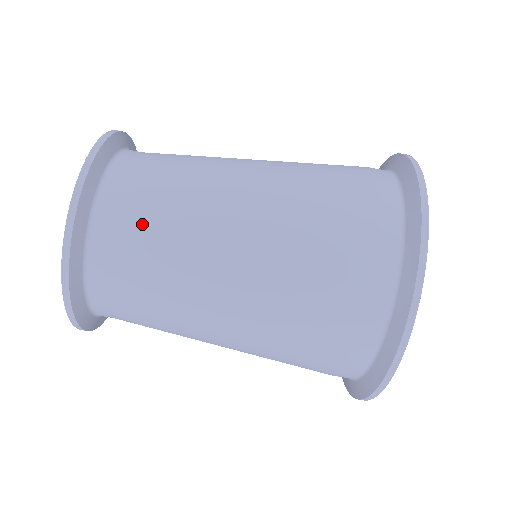
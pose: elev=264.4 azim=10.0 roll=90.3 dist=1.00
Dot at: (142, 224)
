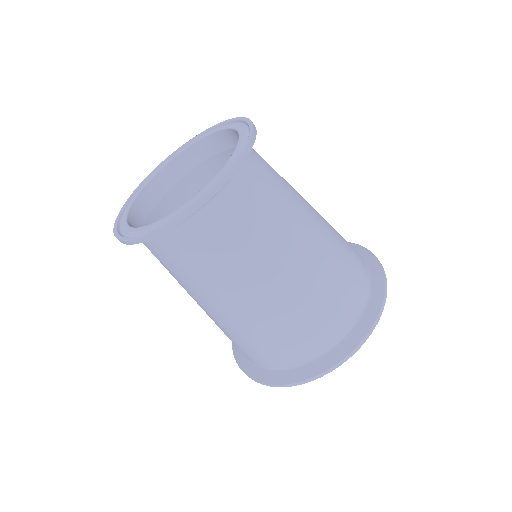
Dot at: (222, 240)
